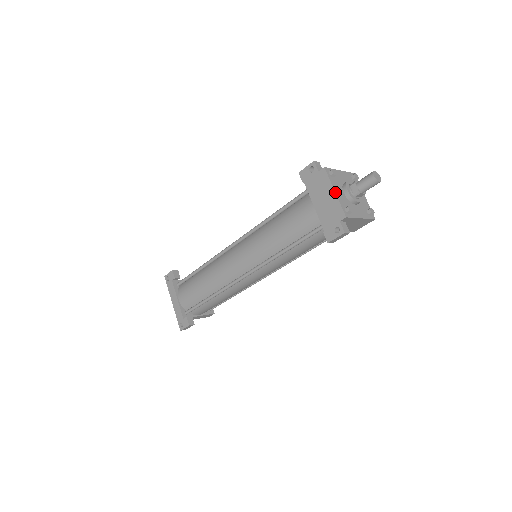
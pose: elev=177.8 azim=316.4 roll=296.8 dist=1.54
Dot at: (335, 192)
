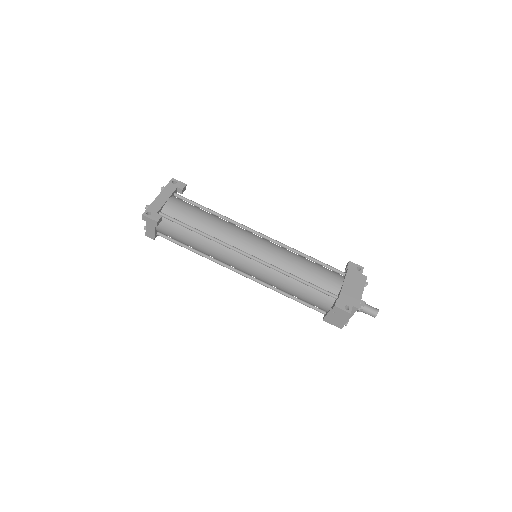
Dot at: occluded
